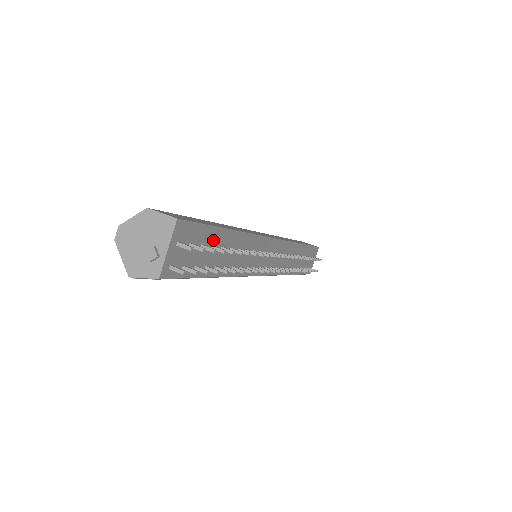
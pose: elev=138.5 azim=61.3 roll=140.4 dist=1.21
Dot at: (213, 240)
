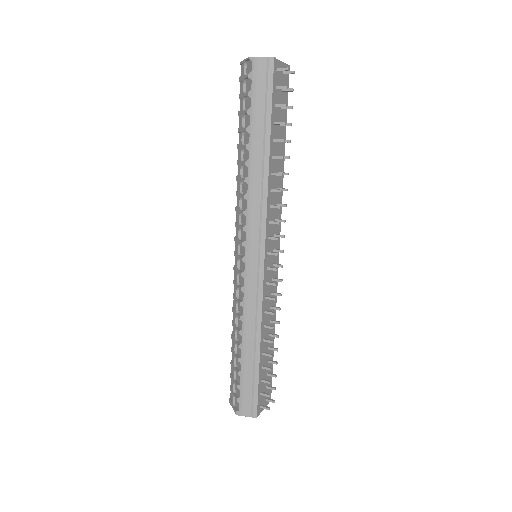
Dot at: occluded
